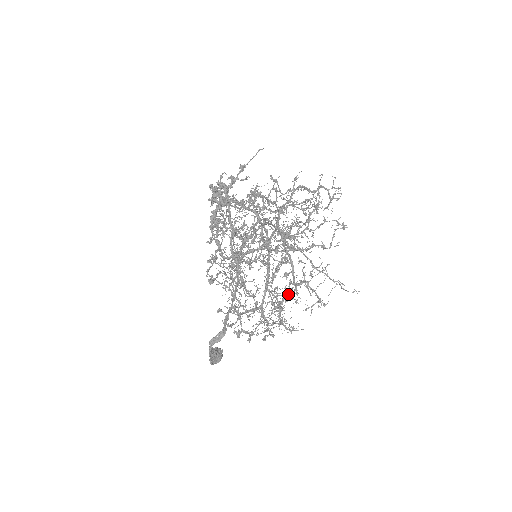
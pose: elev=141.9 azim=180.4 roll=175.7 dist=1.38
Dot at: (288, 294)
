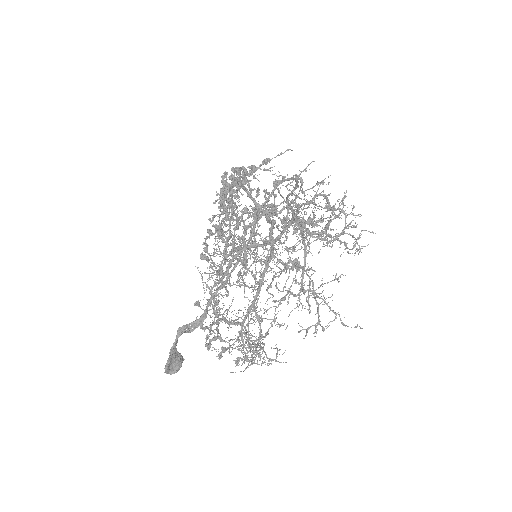
Dot at: (288, 298)
